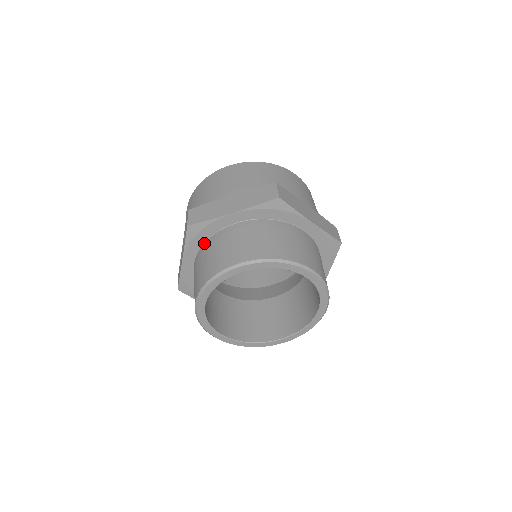
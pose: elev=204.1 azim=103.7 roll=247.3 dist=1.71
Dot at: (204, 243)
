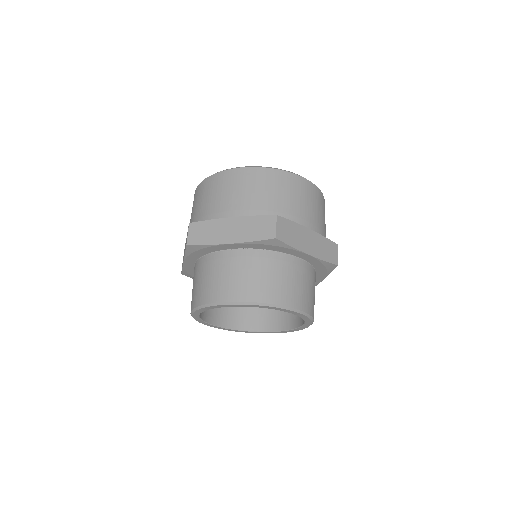
Dot at: (203, 256)
